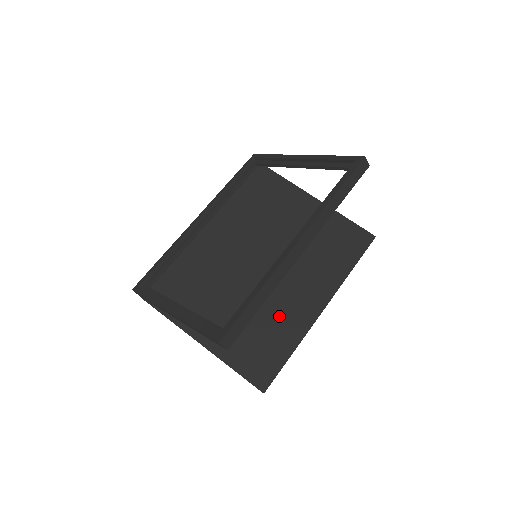
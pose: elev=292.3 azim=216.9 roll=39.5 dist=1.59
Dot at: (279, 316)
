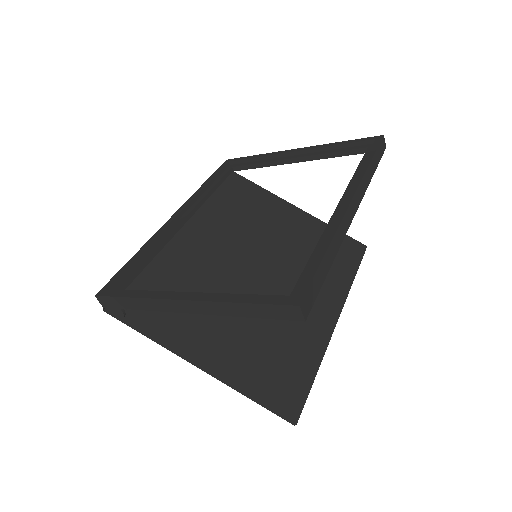
Dot at: (292, 327)
